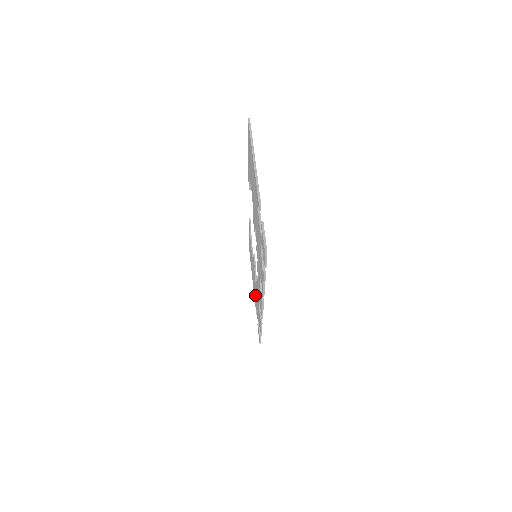
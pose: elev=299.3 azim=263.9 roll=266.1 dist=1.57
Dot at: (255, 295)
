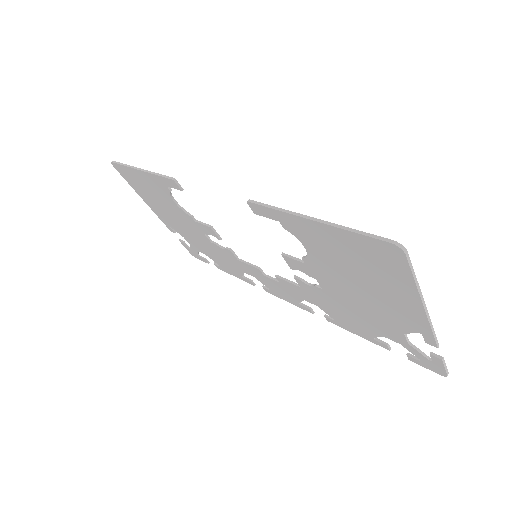
Dot at: (185, 232)
